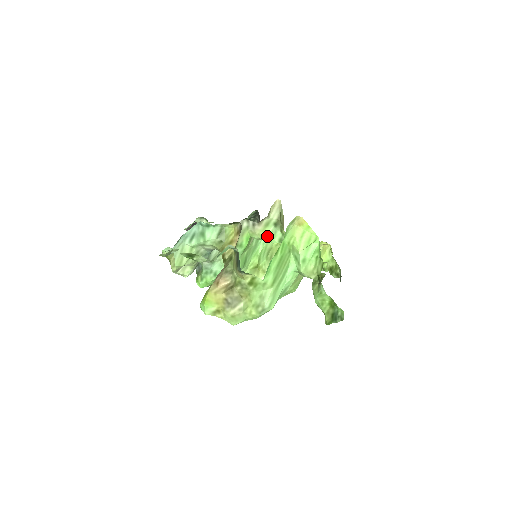
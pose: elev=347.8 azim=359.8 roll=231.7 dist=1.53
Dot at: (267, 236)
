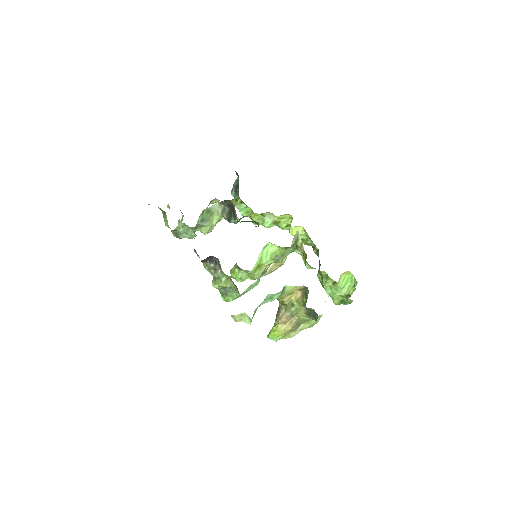
Dot at: occluded
